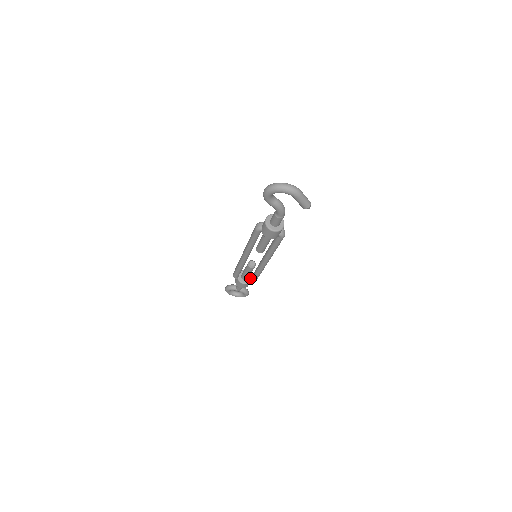
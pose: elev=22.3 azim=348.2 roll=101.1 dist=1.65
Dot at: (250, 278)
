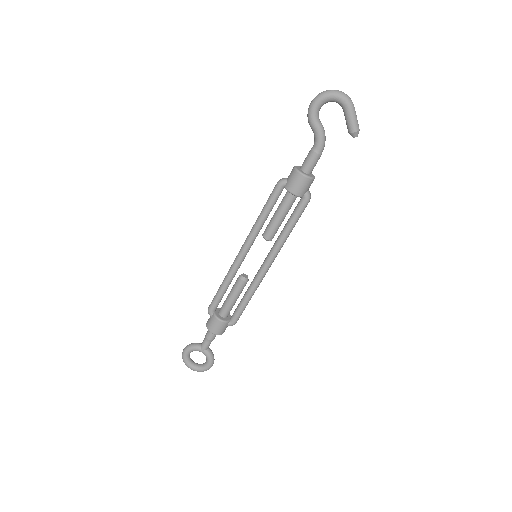
Dot at: (229, 318)
